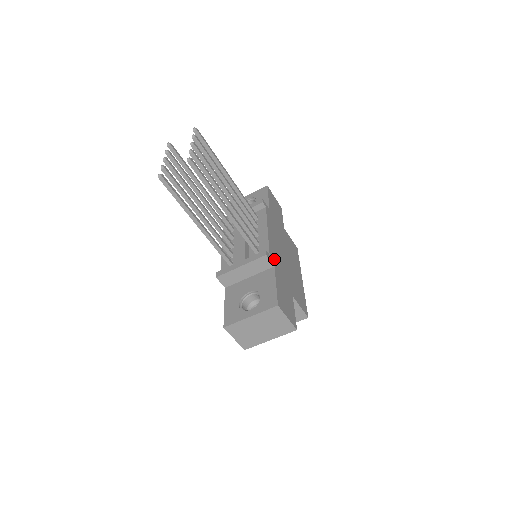
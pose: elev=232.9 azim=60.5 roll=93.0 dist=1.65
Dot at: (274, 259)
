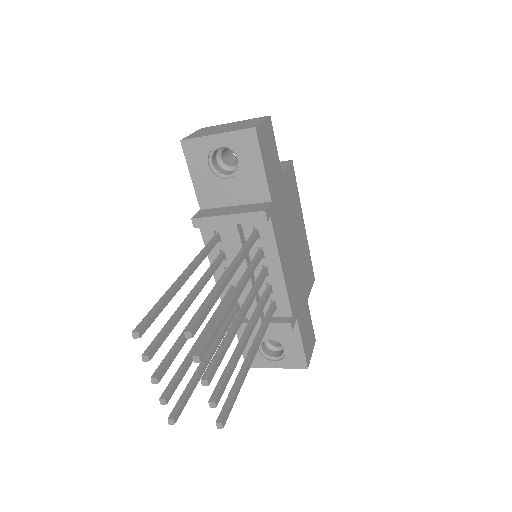
Dot at: (294, 305)
